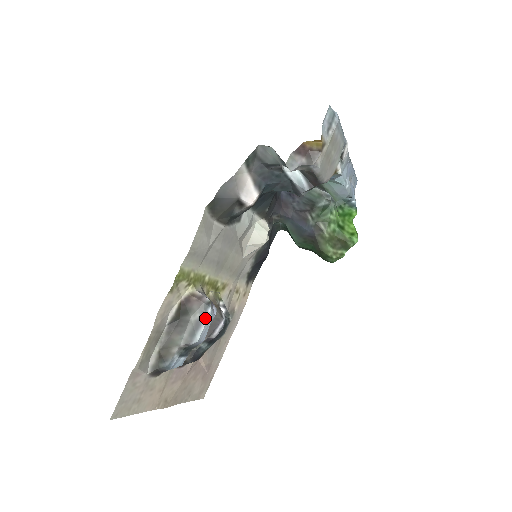
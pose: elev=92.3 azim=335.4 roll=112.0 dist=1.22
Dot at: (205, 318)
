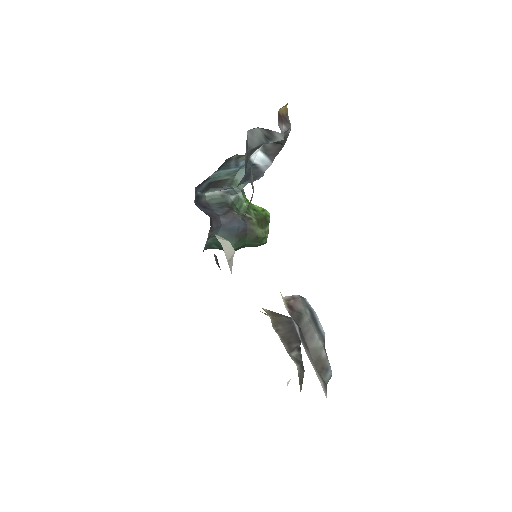
Dot at: (312, 309)
